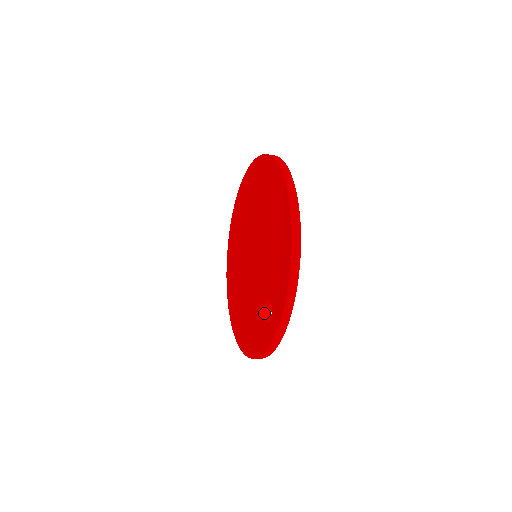
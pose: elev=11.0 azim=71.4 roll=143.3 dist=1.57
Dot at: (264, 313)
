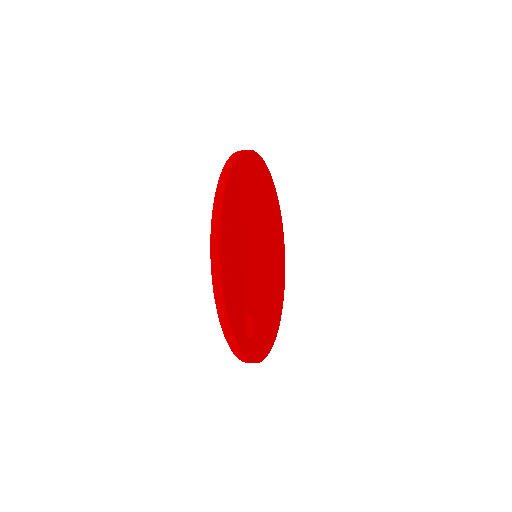
Dot at: (247, 325)
